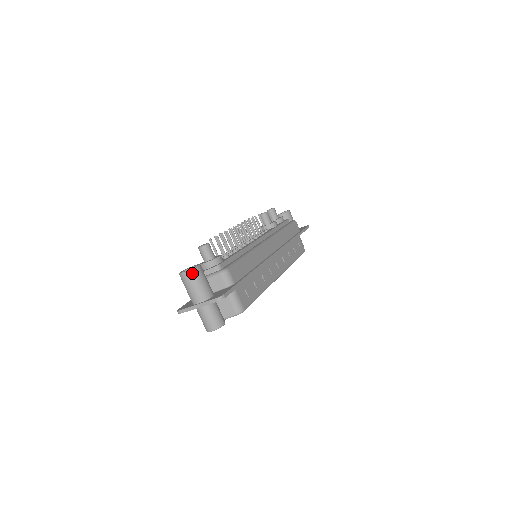
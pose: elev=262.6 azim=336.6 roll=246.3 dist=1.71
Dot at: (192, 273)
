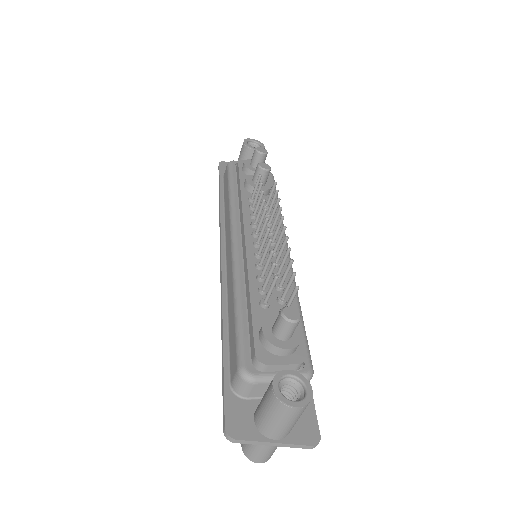
Dot at: (305, 408)
